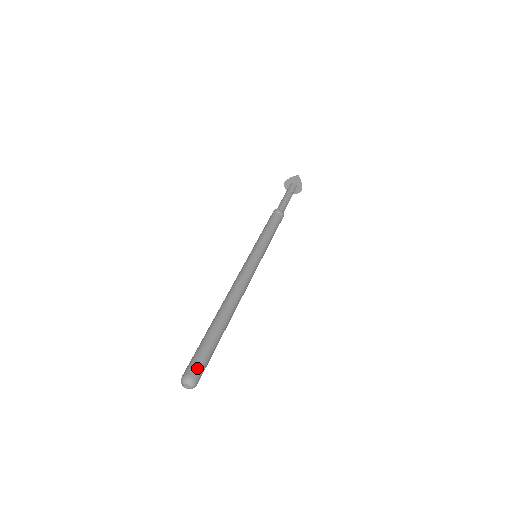
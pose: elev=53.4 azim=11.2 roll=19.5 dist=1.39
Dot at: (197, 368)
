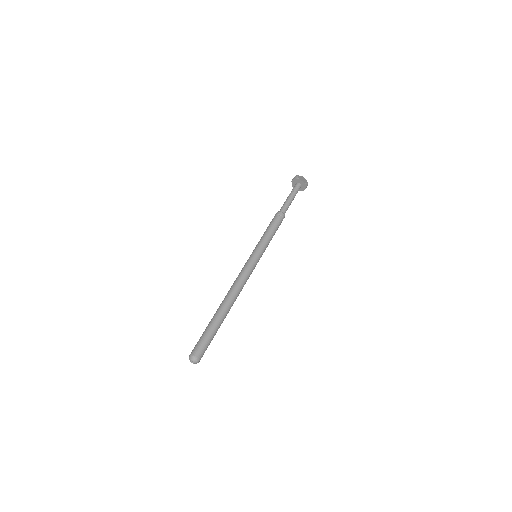
Dot at: (196, 348)
